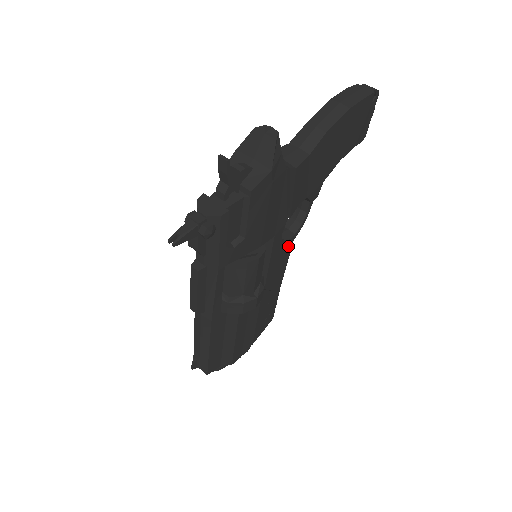
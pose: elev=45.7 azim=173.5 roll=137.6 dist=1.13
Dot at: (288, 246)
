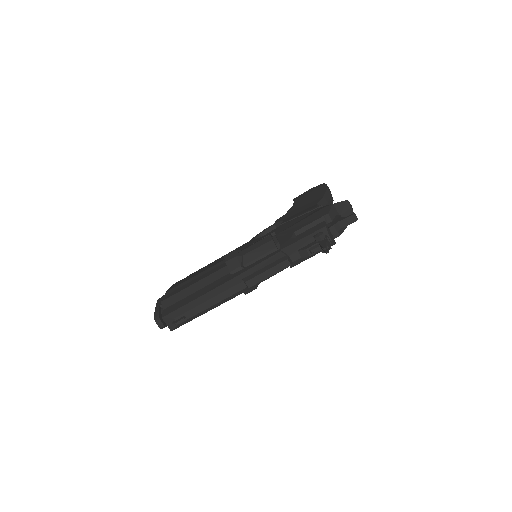
Dot at: occluded
